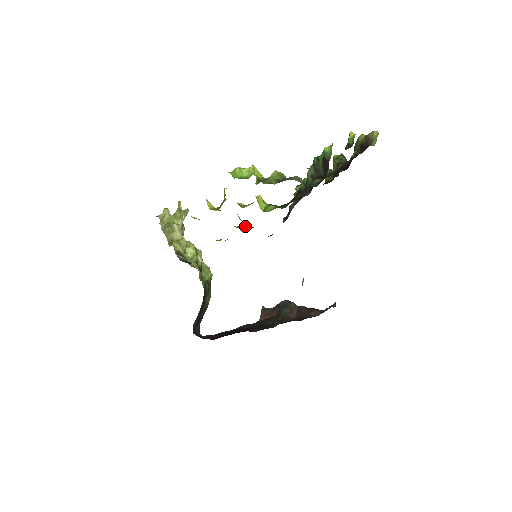
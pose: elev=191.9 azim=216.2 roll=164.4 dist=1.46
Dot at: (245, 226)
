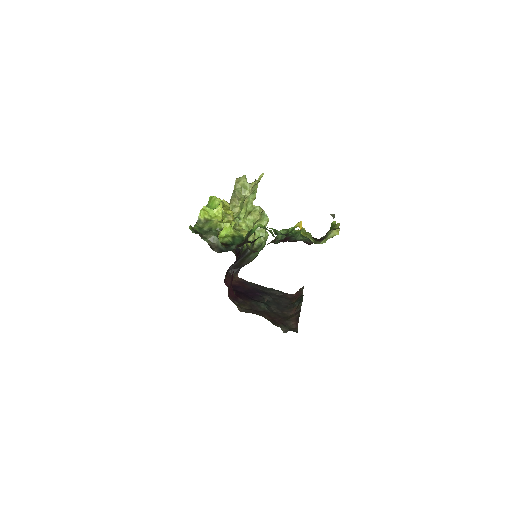
Dot at: occluded
